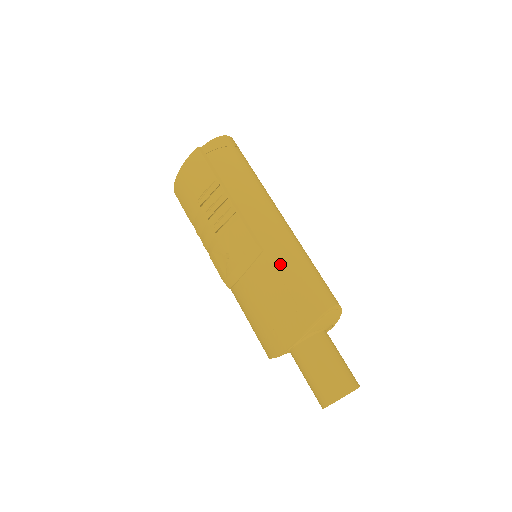
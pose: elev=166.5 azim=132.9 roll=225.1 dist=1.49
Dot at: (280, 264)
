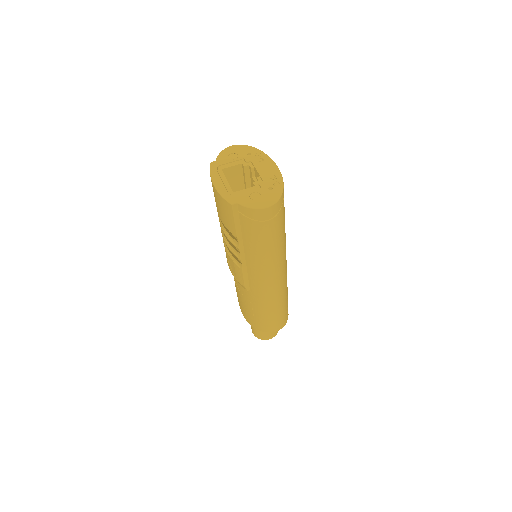
Dot at: (256, 303)
